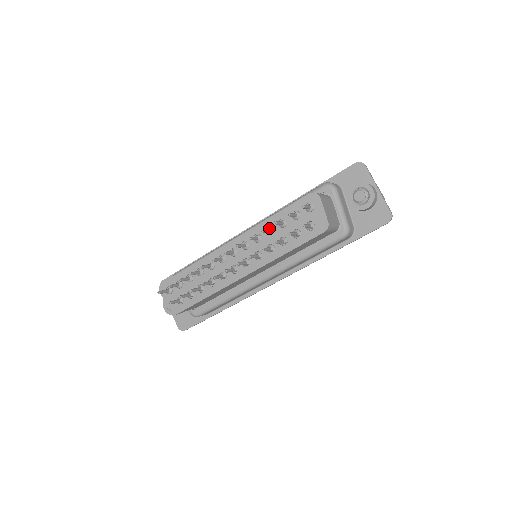
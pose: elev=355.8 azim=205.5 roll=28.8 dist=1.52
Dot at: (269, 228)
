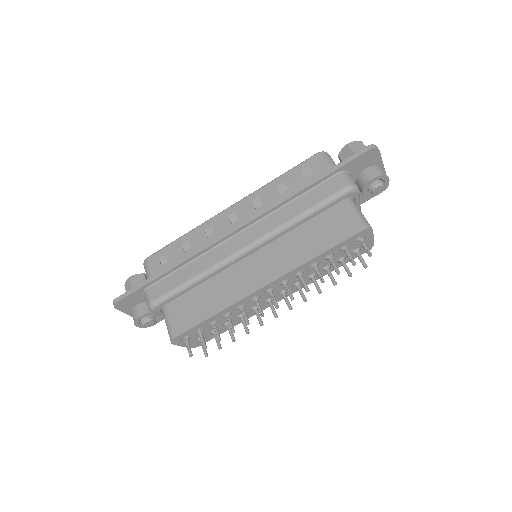
Dot at: occluded
